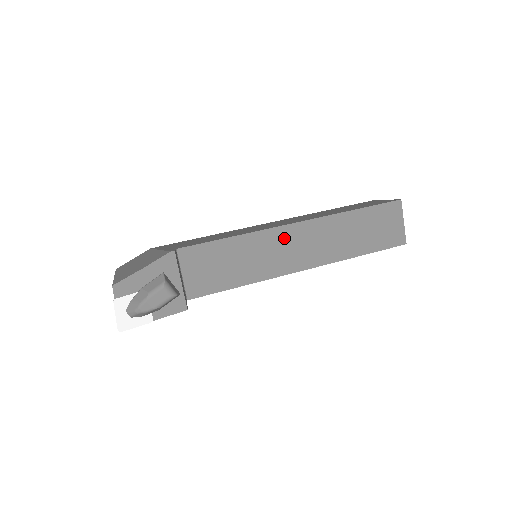
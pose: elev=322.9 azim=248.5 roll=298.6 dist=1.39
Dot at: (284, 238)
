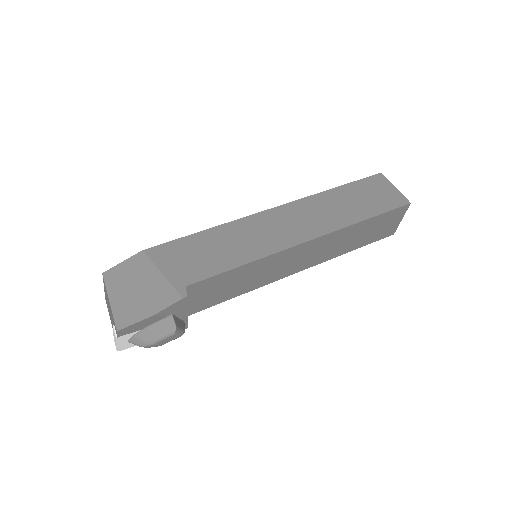
Dot at: (292, 254)
